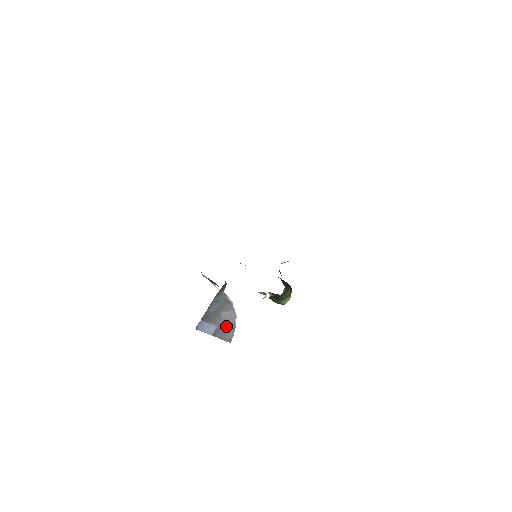
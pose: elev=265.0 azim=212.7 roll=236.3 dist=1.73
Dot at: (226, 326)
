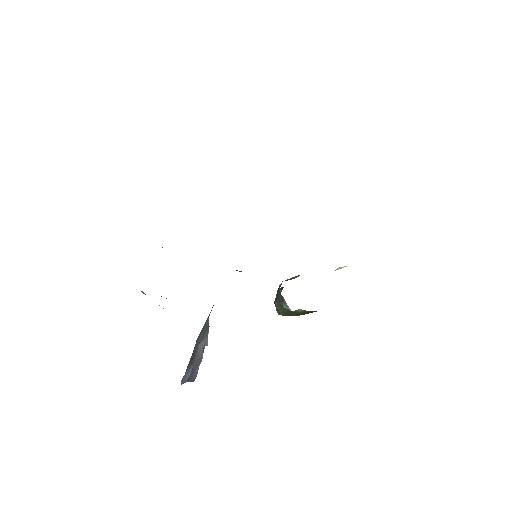
Dot at: (197, 361)
